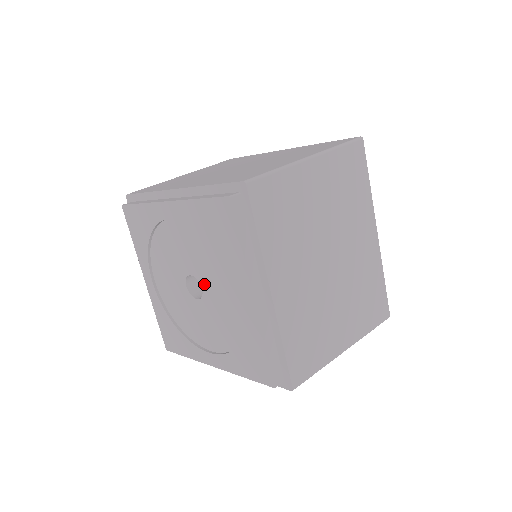
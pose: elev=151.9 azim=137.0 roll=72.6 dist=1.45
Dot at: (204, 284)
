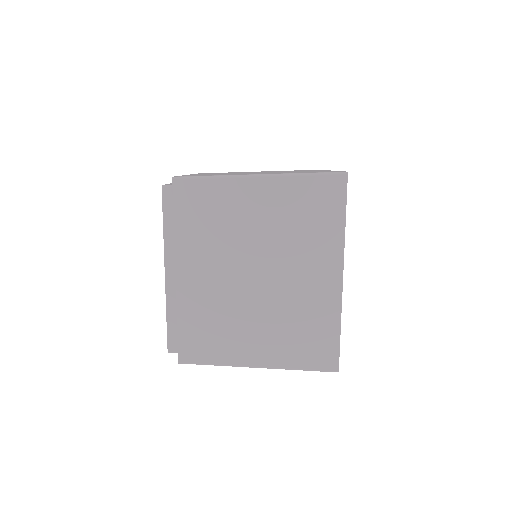
Dot at: occluded
